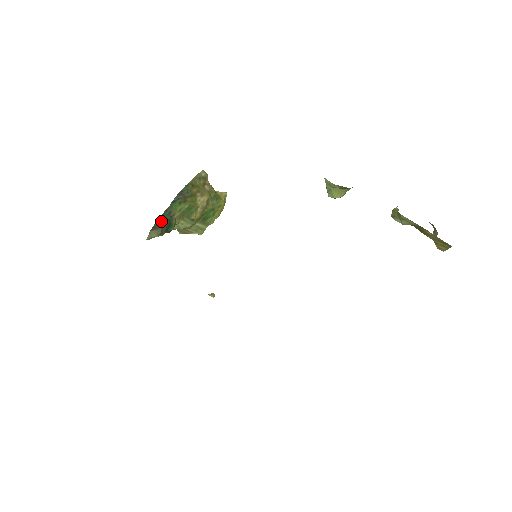
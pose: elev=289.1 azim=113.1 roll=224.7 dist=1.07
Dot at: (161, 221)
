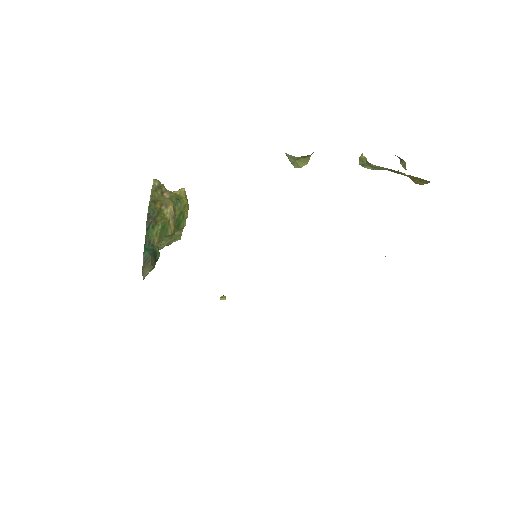
Dot at: (147, 256)
